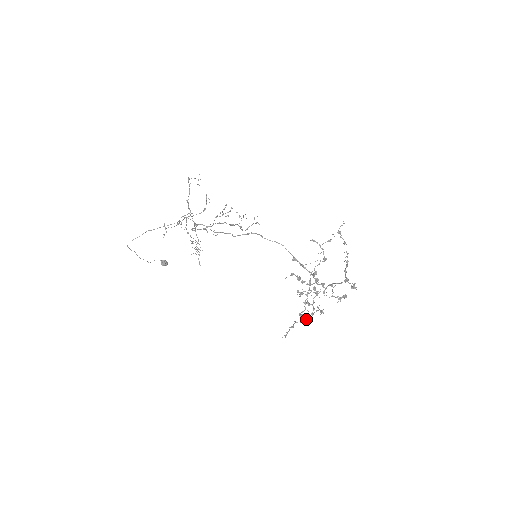
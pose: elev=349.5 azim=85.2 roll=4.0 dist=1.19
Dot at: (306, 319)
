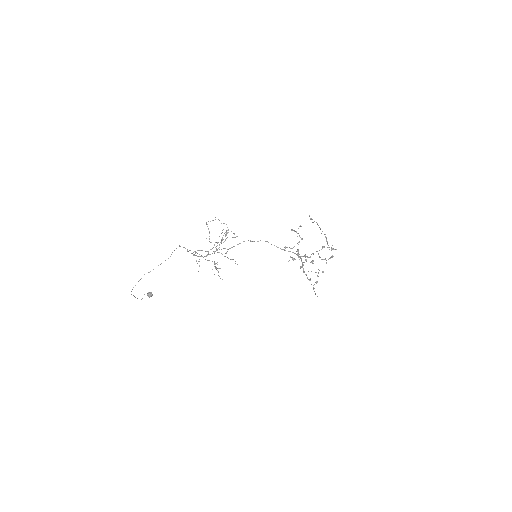
Dot at: (317, 281)
